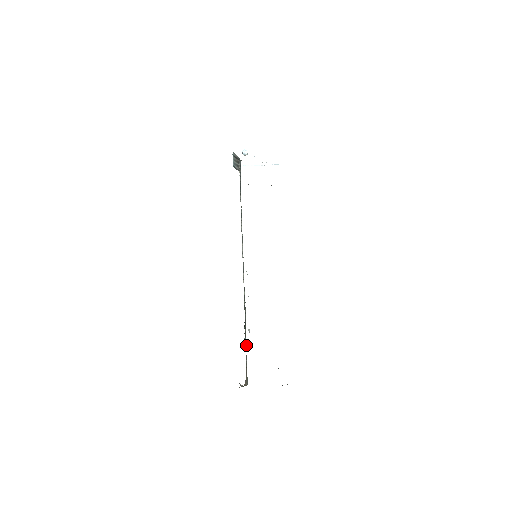
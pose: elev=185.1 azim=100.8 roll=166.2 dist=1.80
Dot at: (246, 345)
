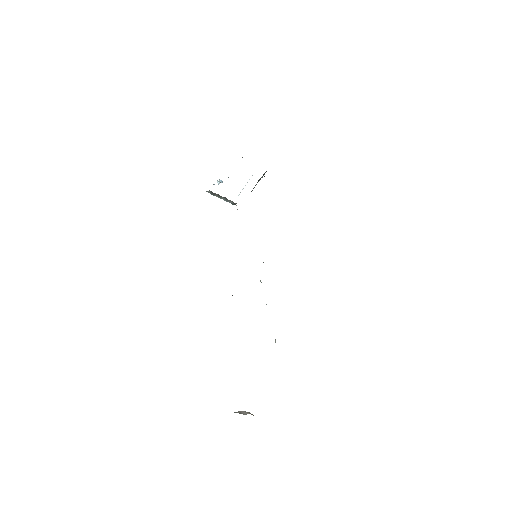
Dot at: occluded
